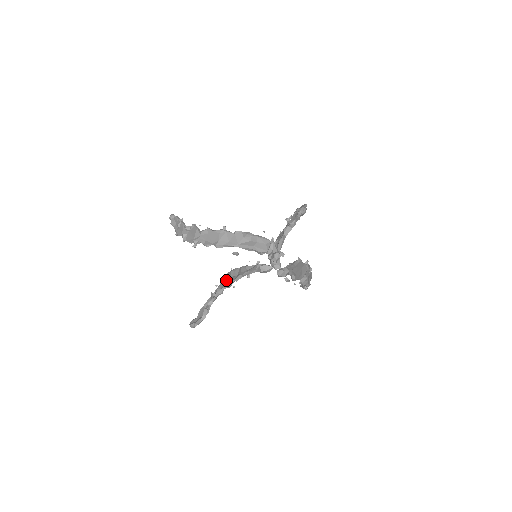
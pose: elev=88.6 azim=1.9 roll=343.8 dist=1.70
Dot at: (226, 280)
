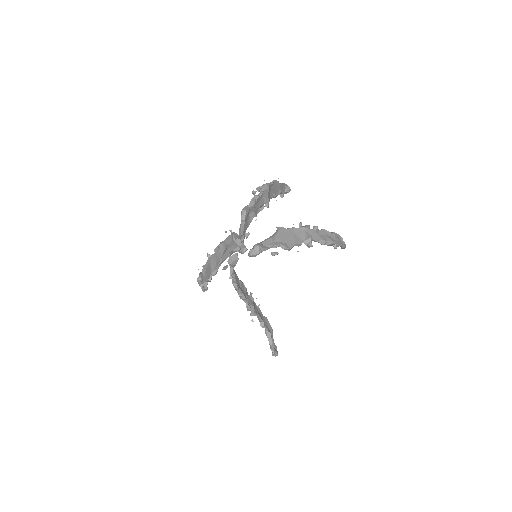
Dot at: occluded
